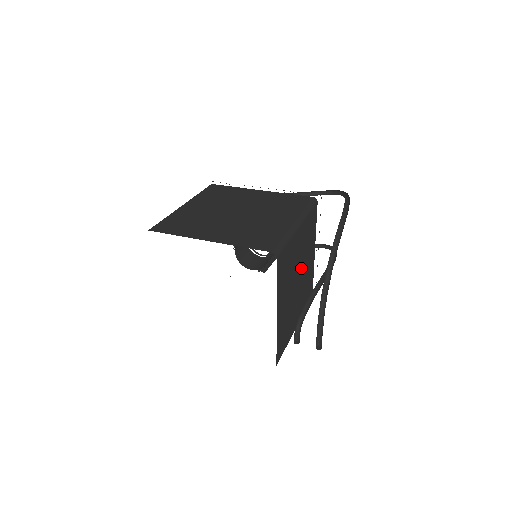
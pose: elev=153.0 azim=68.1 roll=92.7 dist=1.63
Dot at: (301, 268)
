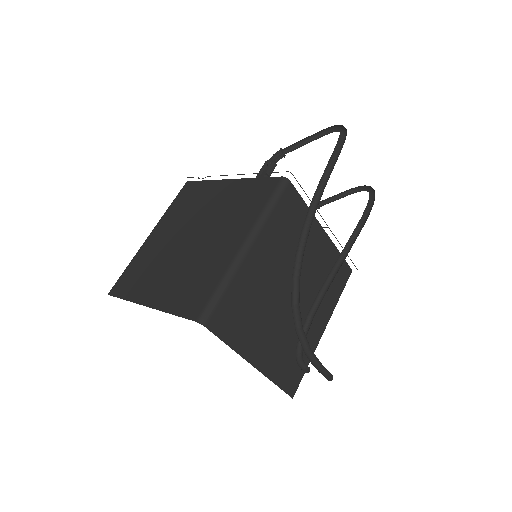
Dot at: occluded
